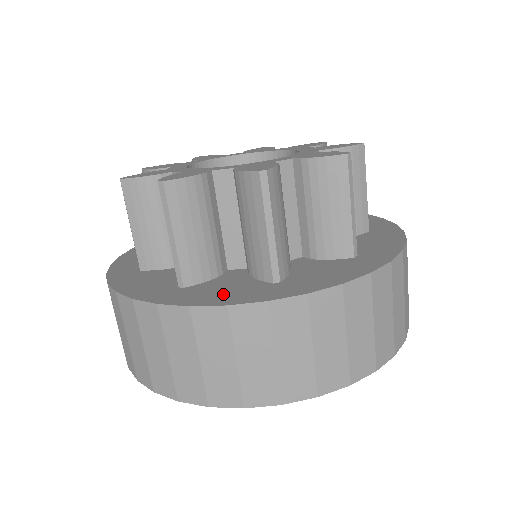
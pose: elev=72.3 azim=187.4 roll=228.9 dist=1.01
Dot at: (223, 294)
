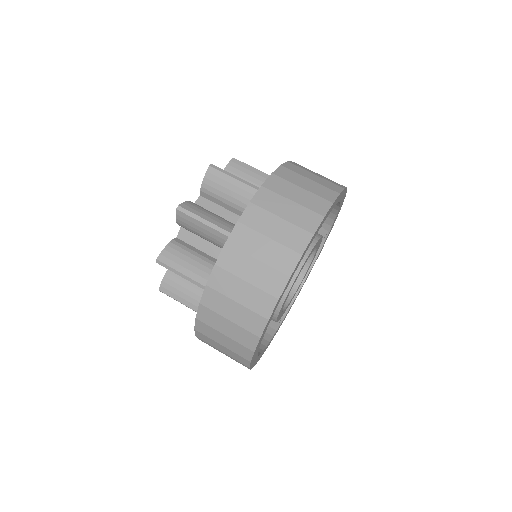
Dot at: occluded
